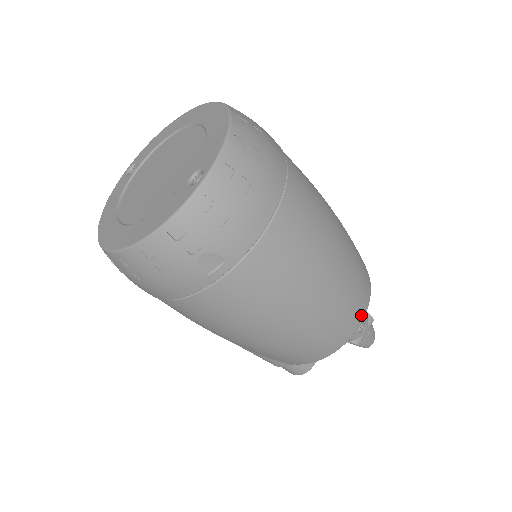
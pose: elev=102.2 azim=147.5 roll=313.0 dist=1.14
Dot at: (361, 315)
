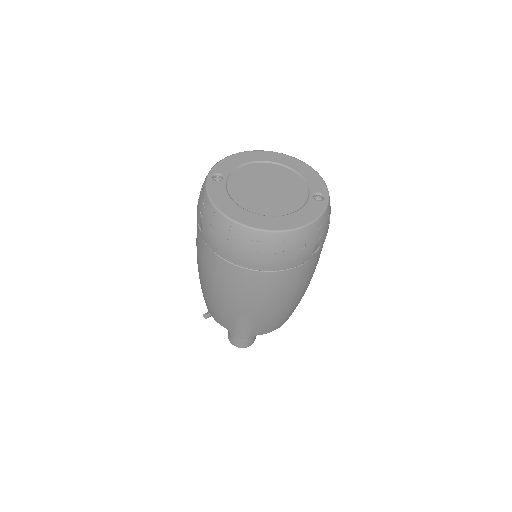
Dot at: occluded
